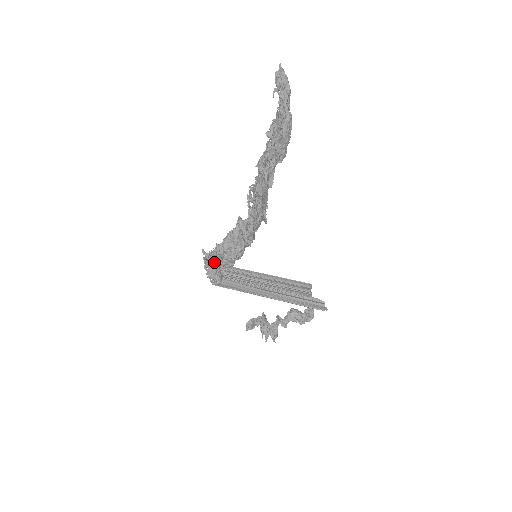
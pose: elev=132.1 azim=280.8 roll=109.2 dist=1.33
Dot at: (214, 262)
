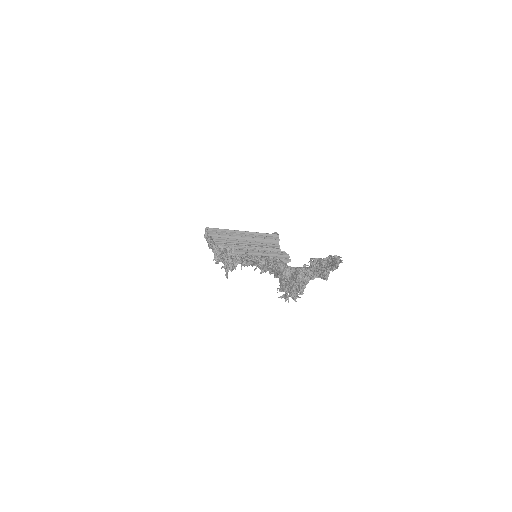
Dot at: occluded
